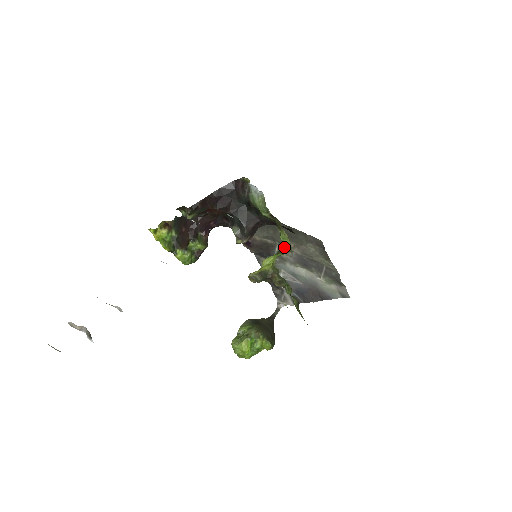
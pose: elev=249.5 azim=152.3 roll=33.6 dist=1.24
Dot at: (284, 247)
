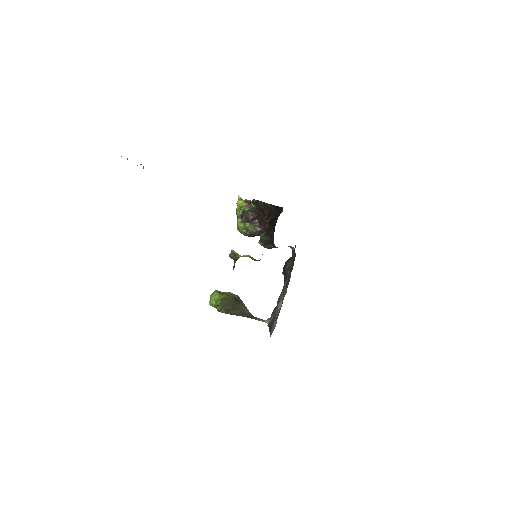
Dot at: (260, 259)
